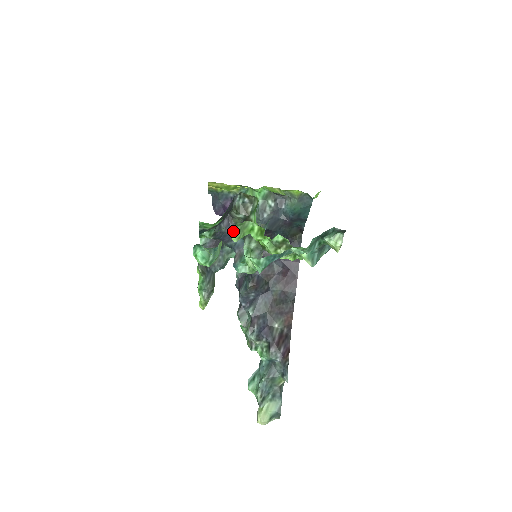
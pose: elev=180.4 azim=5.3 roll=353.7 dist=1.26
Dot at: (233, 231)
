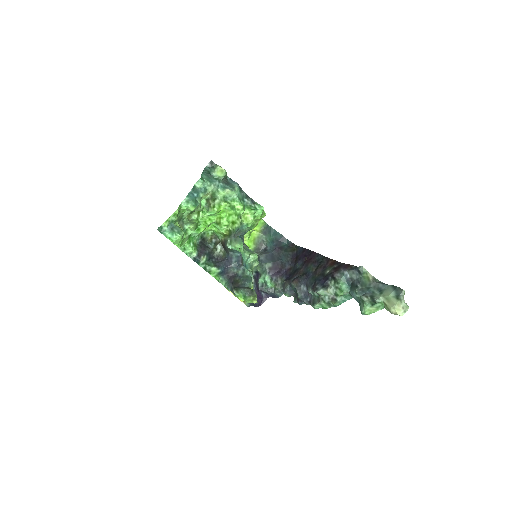
Dot at: (186, 225)
